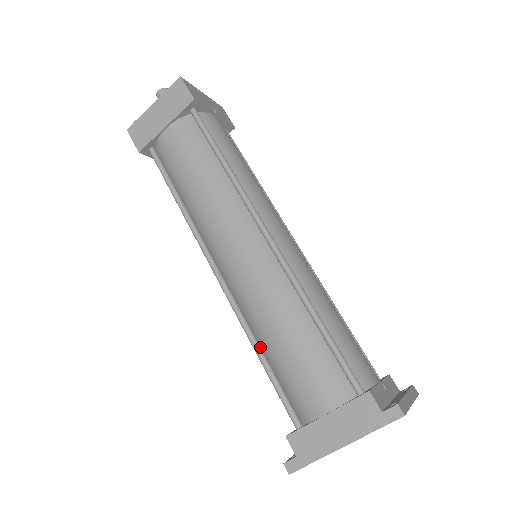
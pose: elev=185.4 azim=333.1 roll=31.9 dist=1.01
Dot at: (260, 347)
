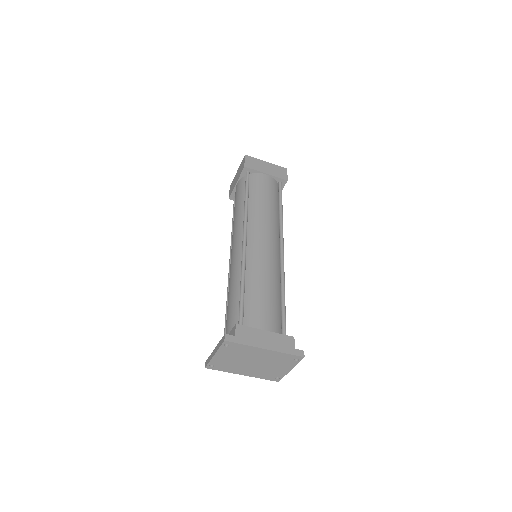
Dot at: (245, 283)
